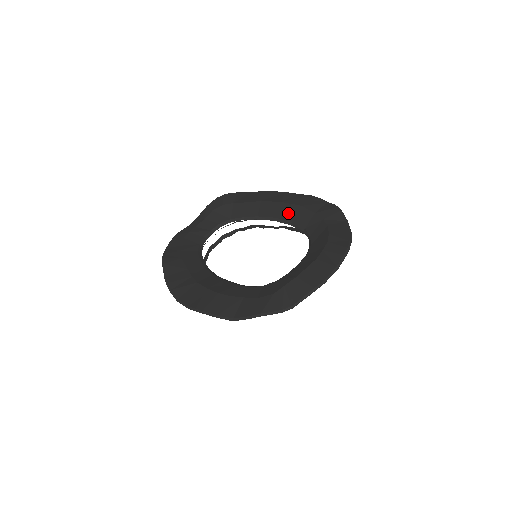
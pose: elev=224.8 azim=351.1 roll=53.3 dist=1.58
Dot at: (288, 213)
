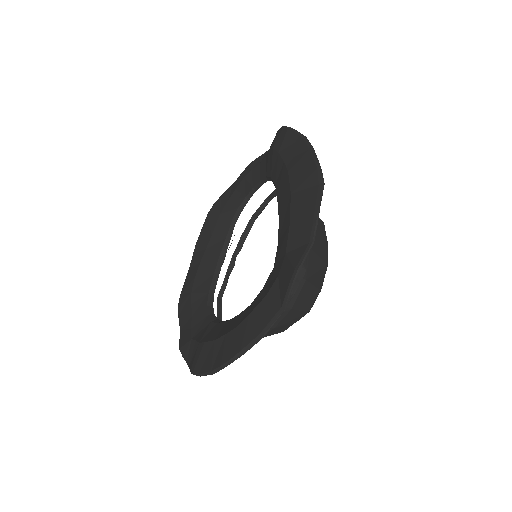
Dot at: (283, 222)
